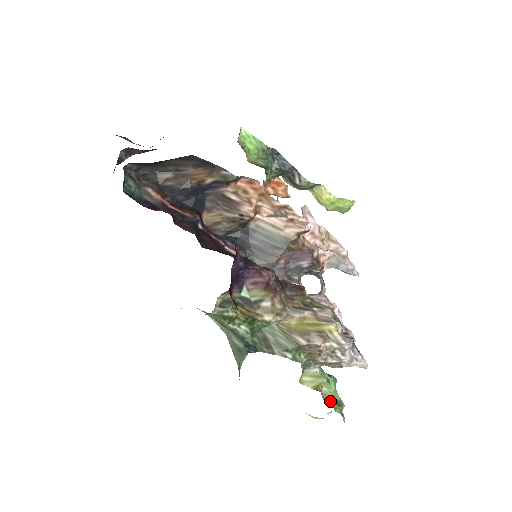
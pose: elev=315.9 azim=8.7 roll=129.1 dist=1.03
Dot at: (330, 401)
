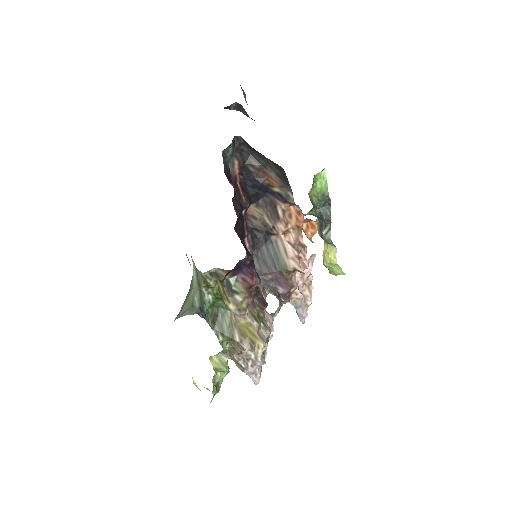
Dot at: (215, 383)
